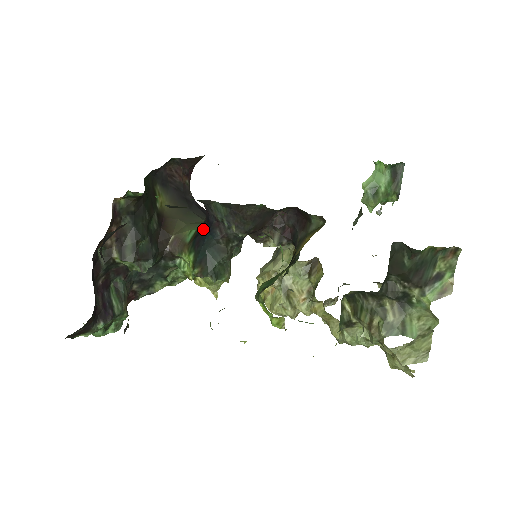
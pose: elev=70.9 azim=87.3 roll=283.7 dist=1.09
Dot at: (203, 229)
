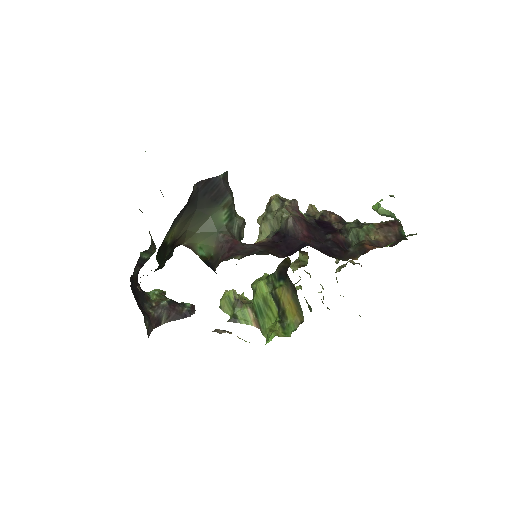
Dot at: (212, 269)
